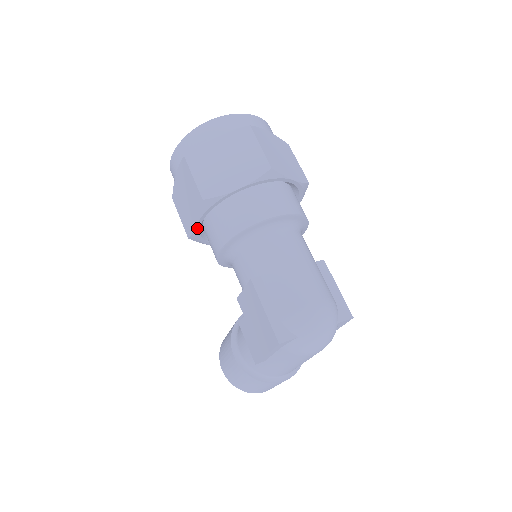
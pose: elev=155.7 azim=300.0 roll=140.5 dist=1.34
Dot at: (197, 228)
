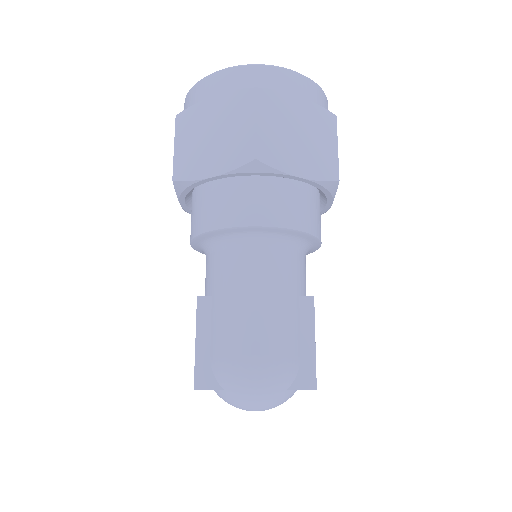
Dot at: (184, 207)
